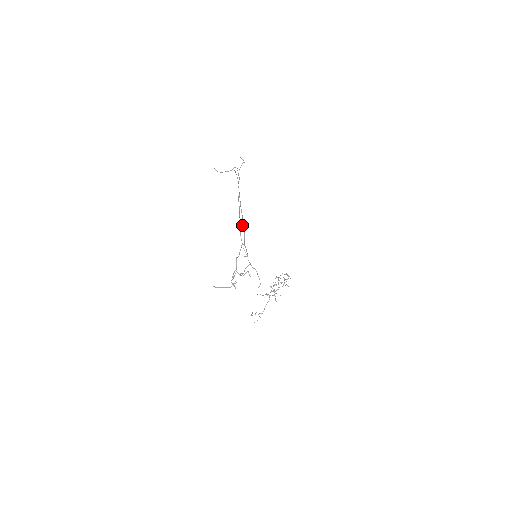
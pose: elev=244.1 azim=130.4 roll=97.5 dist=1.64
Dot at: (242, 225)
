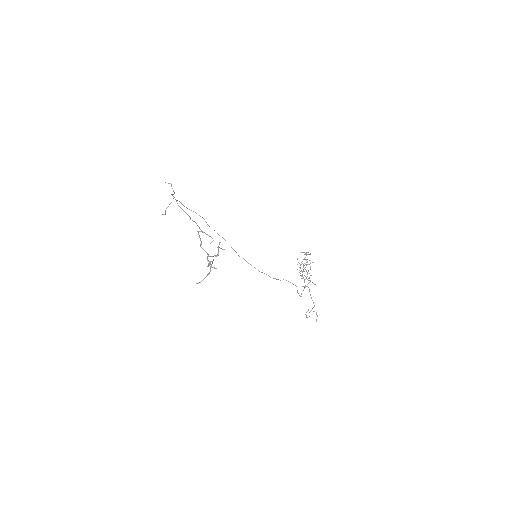
Dot at: occluded
